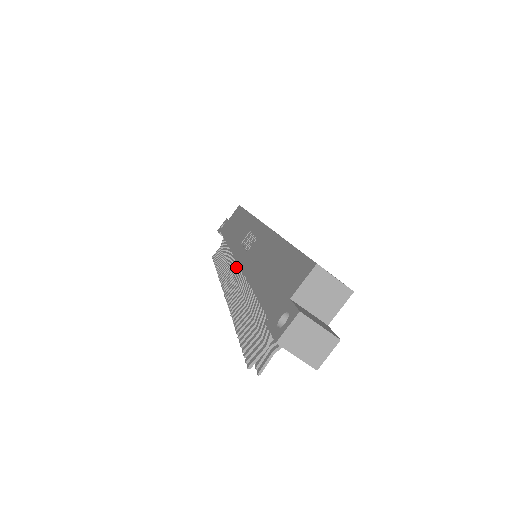
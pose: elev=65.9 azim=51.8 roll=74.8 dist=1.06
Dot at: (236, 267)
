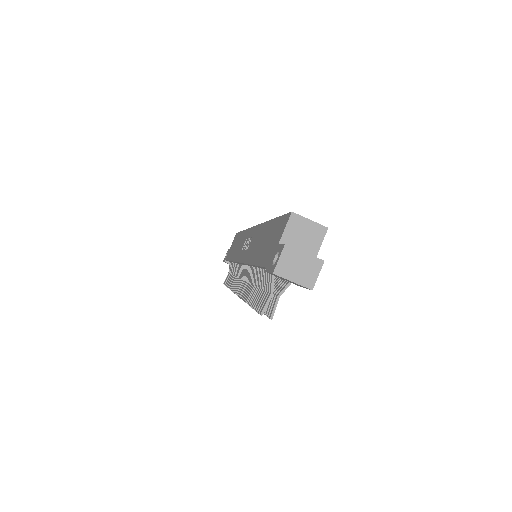
Dot at: (242, 271)
